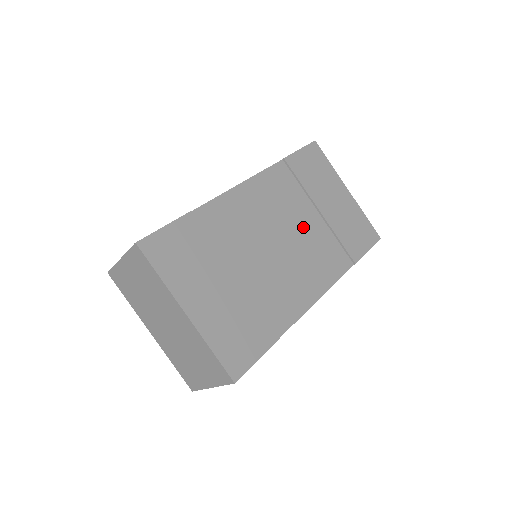
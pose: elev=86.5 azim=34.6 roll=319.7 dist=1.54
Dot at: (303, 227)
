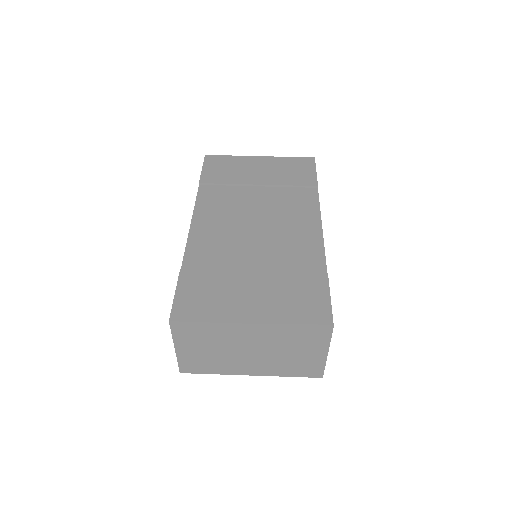
Dot at: (260, 203)
